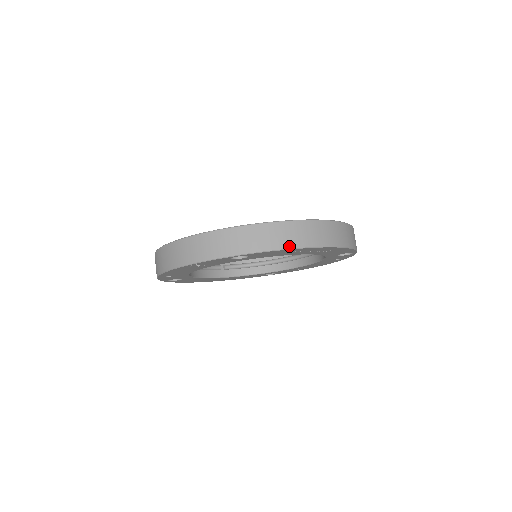
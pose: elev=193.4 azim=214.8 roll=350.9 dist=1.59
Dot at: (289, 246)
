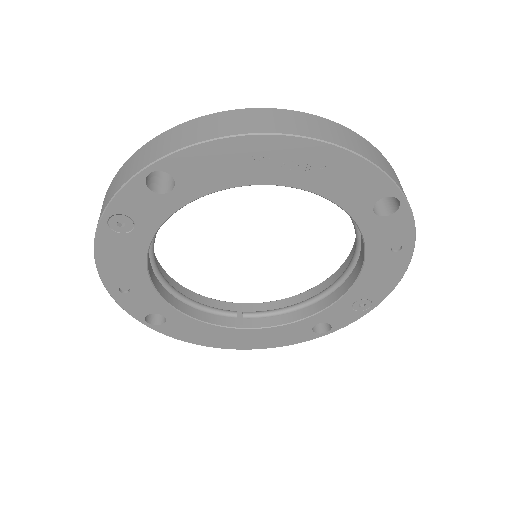
Dot at: (222, 134)
